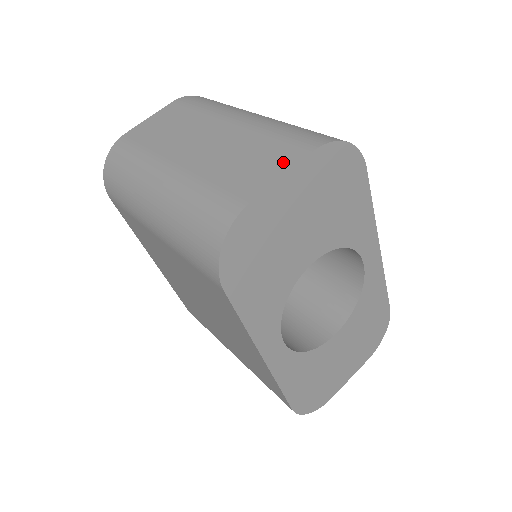
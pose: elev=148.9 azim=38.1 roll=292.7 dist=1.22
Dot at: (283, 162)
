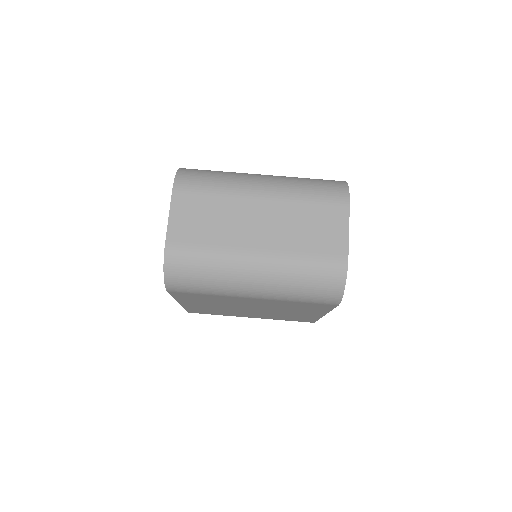
Dot at: (339, 221)
